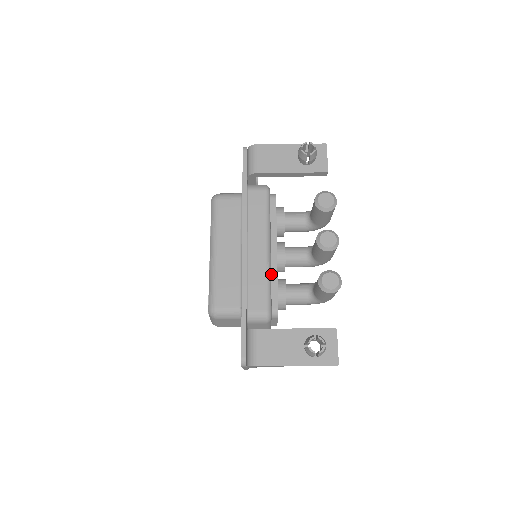
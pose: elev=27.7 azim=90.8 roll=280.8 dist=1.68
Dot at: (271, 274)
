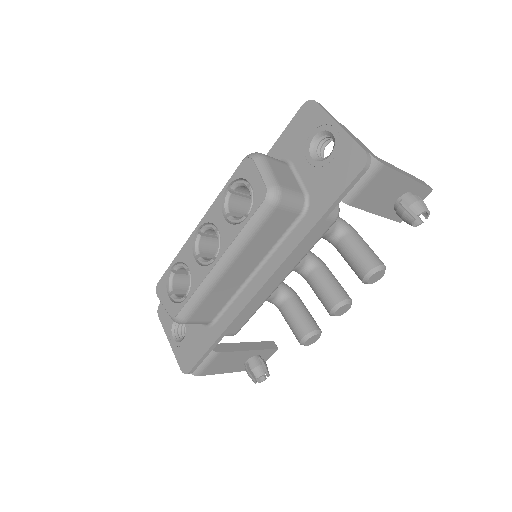
Dot at: occluded
